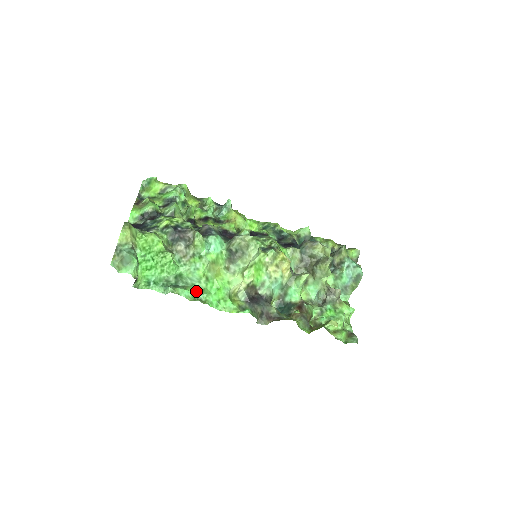
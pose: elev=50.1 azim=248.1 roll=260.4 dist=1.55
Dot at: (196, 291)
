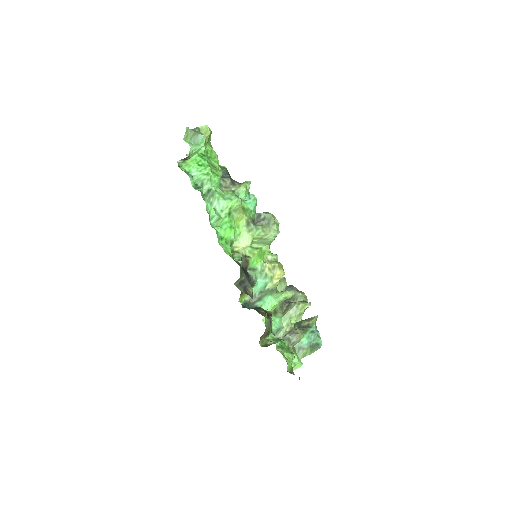
Dot at: (215, 212)
